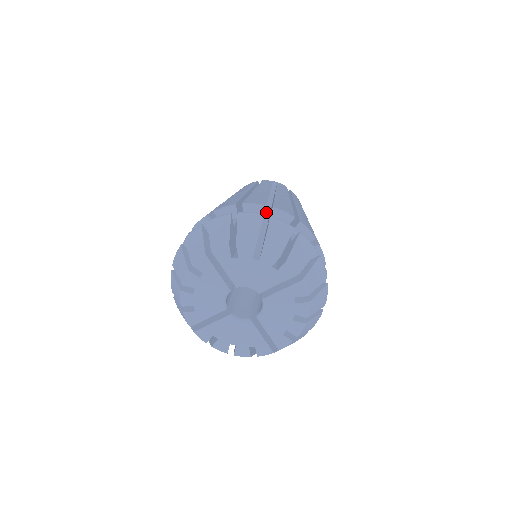
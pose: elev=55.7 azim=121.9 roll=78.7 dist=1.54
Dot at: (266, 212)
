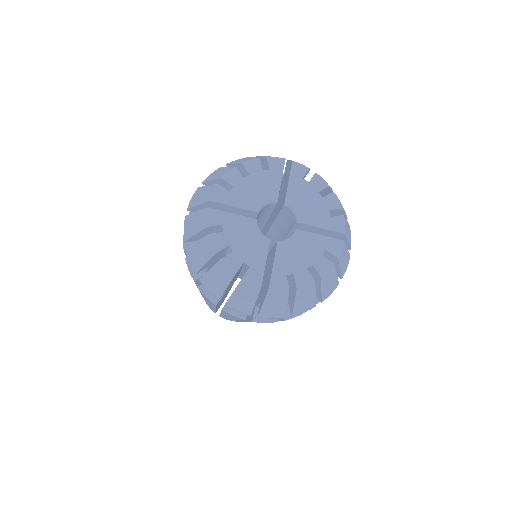
Dot at: occluded
